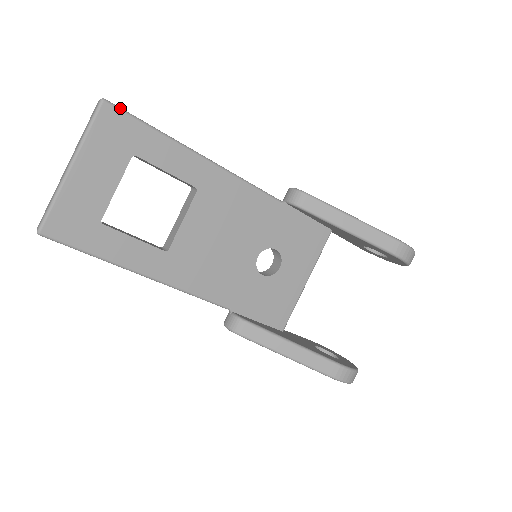
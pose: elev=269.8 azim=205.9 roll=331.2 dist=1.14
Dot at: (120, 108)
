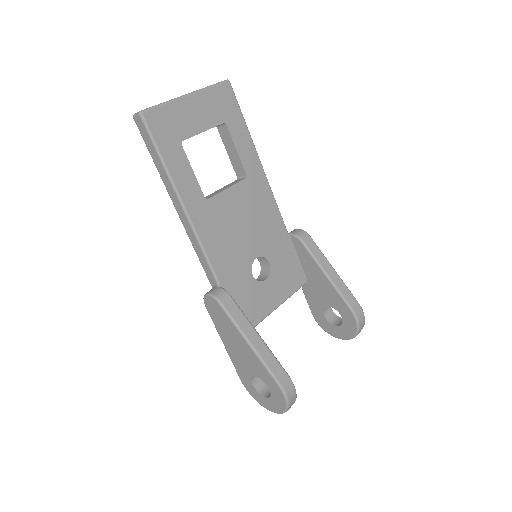
Dot at: (234, 93)
